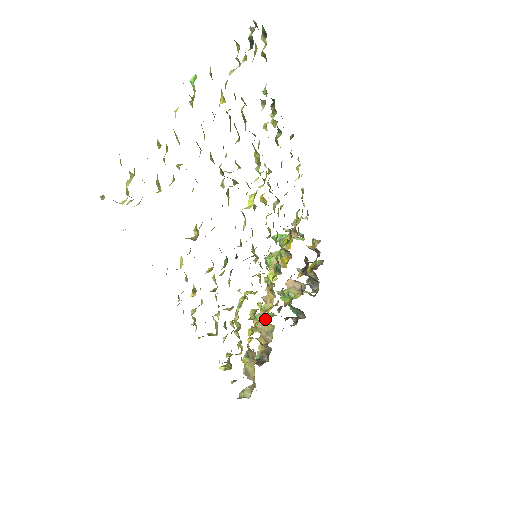
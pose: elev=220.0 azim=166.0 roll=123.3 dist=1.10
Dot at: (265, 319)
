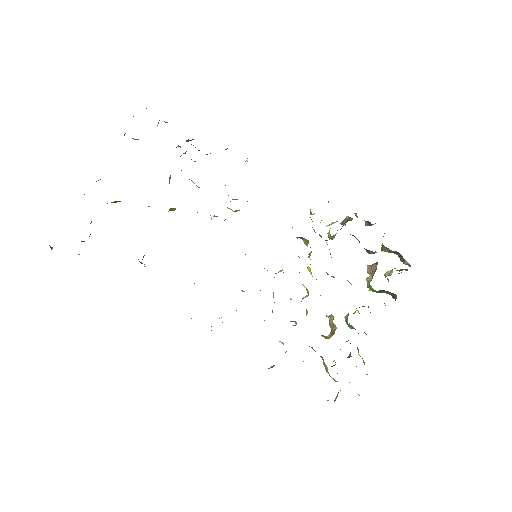
Dot at: occluded
